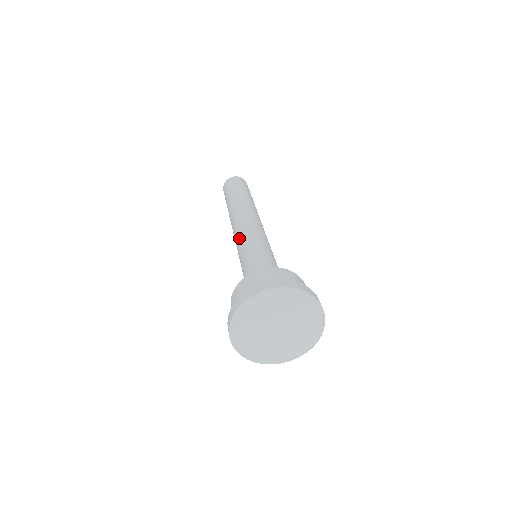
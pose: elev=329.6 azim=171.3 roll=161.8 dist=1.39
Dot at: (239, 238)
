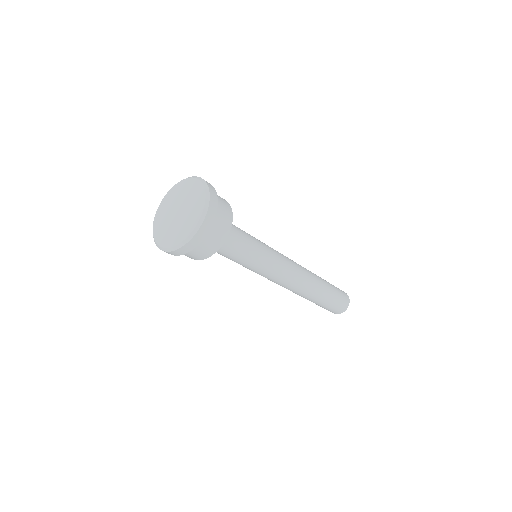
Dot at: occluded
